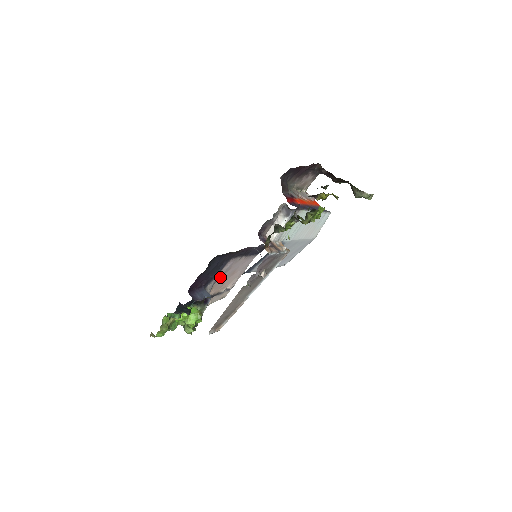
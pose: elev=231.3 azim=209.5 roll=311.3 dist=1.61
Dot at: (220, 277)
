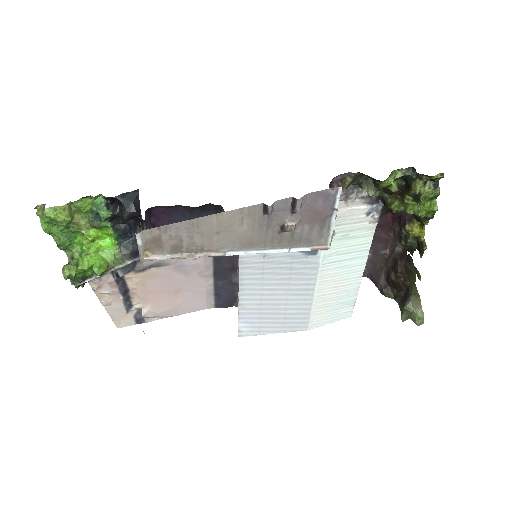
Dot at: (169, 268)
